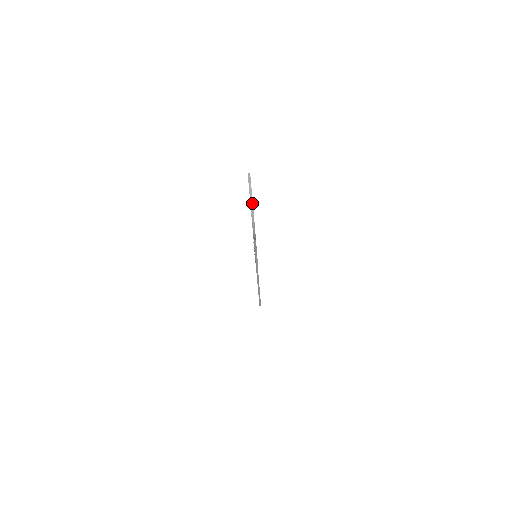
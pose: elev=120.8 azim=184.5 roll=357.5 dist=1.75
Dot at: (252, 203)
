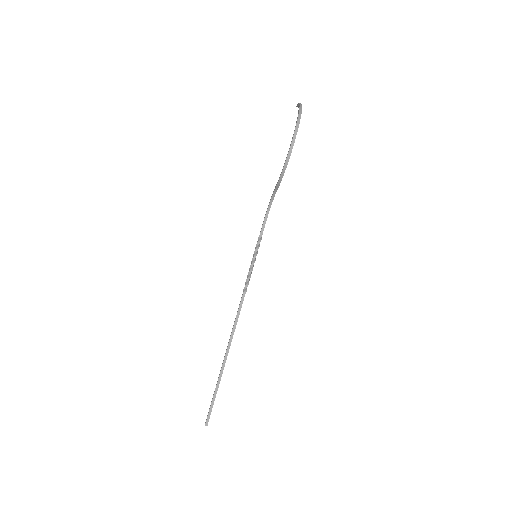
Dot at: (301, 109)
